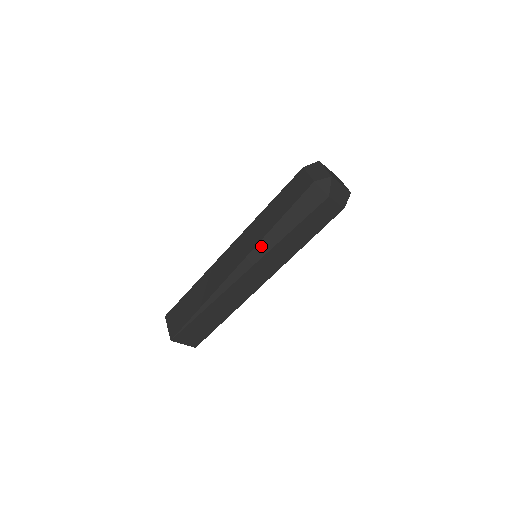
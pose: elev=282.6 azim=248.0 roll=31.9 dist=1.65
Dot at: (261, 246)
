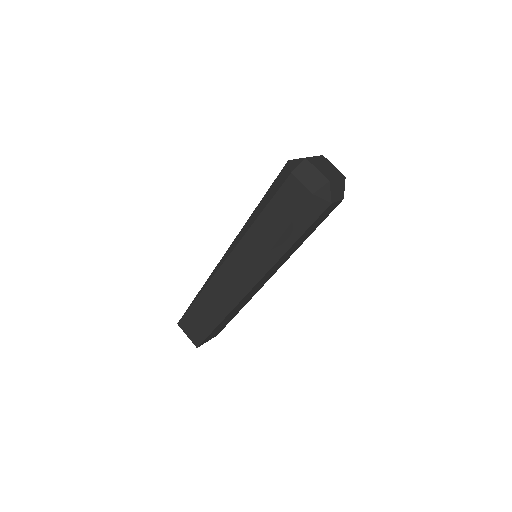
Dot at: (267, 261)
